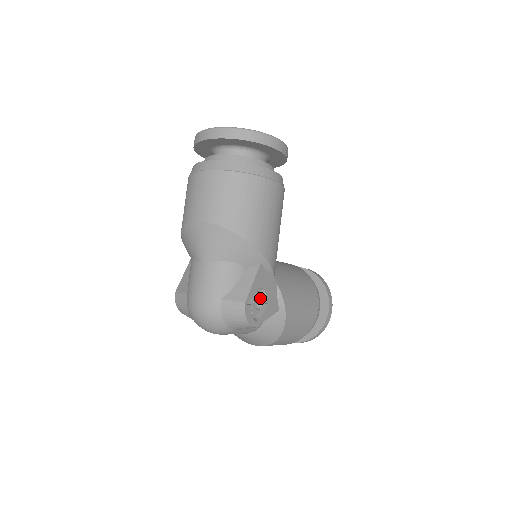
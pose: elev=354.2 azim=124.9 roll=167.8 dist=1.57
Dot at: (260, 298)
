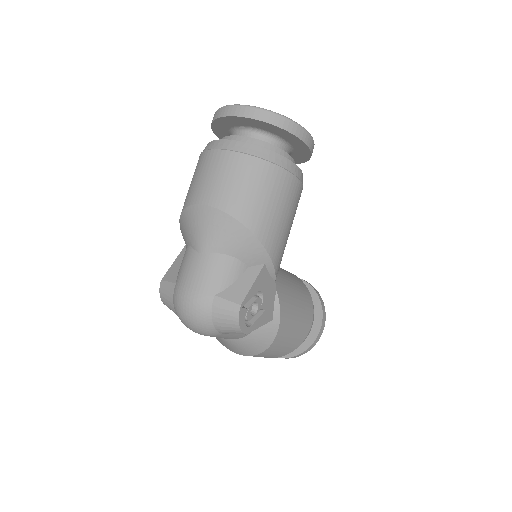
Dot at: (257, 302)
